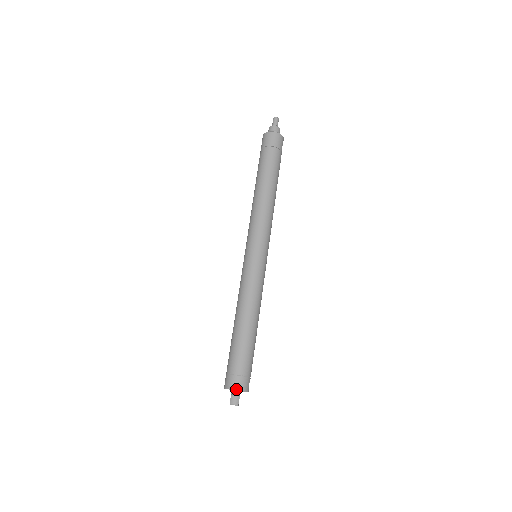
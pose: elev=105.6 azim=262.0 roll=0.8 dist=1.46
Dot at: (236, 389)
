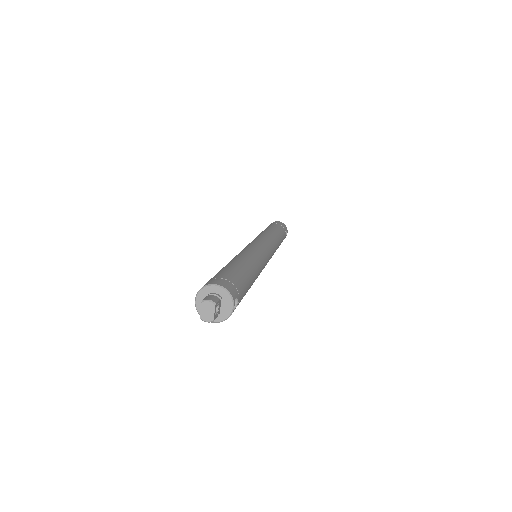
Dot at: (217, 284)
